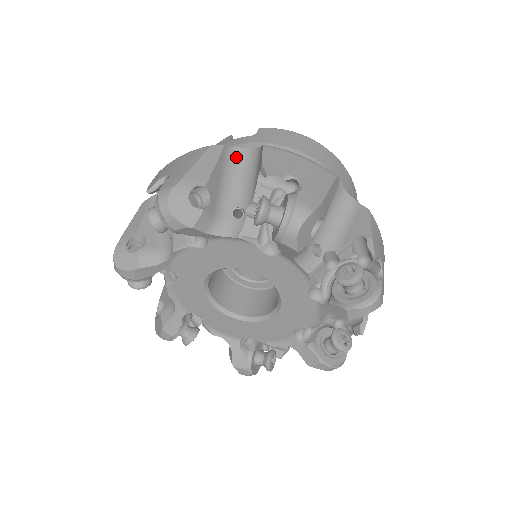
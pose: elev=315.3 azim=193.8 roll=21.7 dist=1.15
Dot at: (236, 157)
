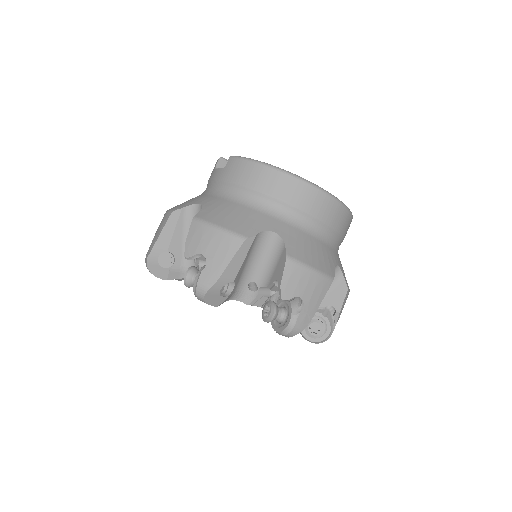
Dot at: (194, 213)
